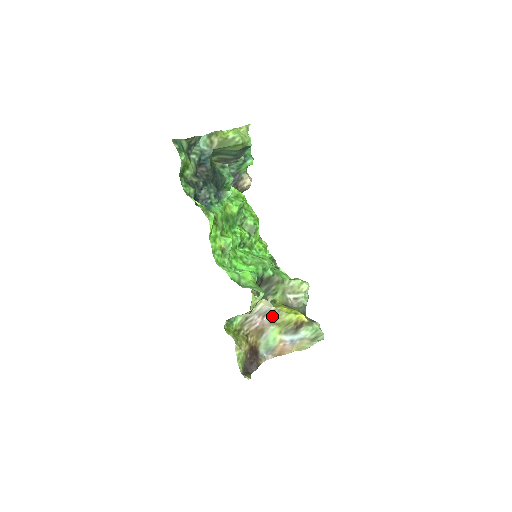
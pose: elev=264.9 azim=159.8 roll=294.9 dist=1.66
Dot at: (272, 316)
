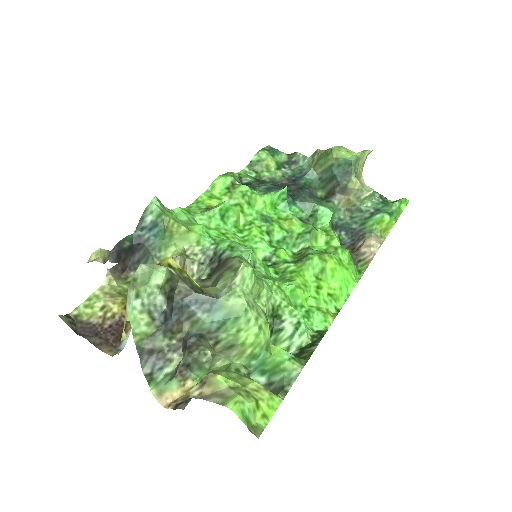
Dot at: occluded
